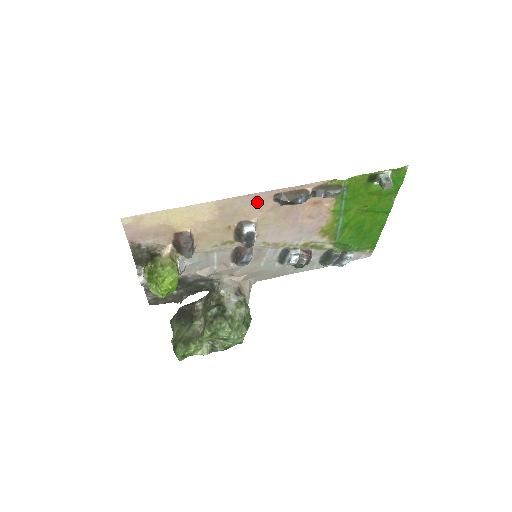
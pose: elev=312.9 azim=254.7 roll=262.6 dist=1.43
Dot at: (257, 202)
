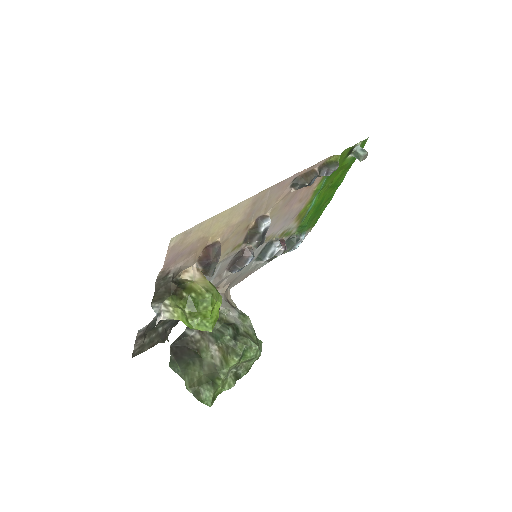
Dot at: (279, 191)
